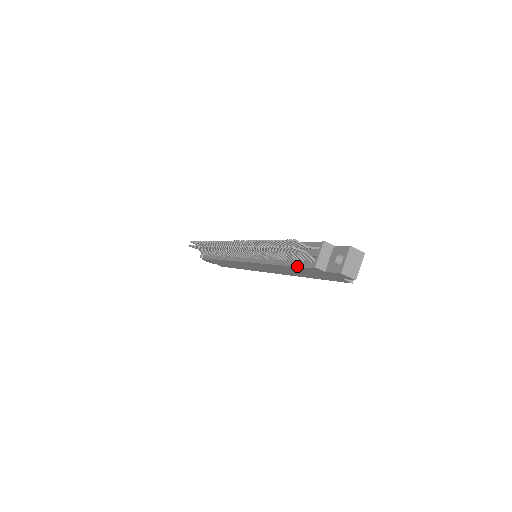
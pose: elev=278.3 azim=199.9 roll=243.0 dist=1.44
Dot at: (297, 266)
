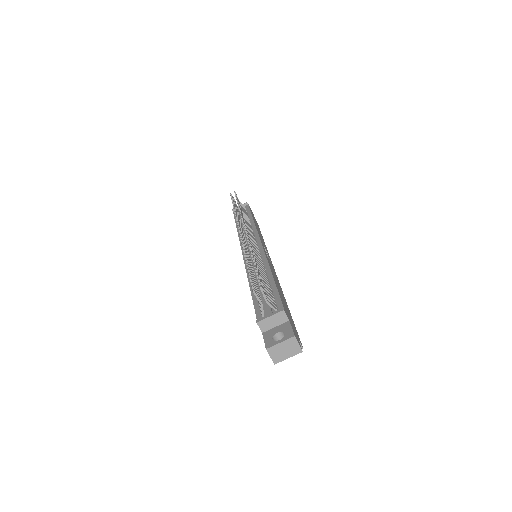
Dot at: (254, 304)
